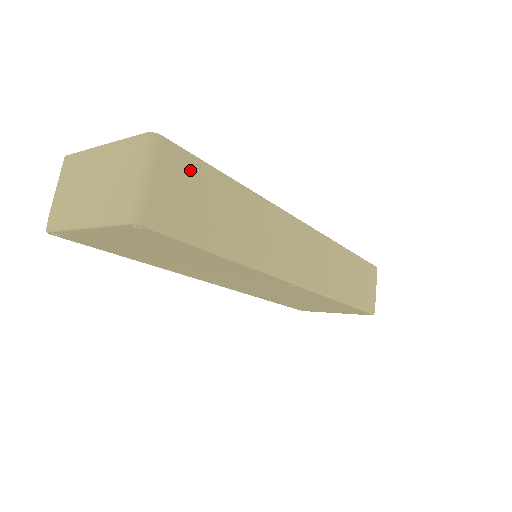
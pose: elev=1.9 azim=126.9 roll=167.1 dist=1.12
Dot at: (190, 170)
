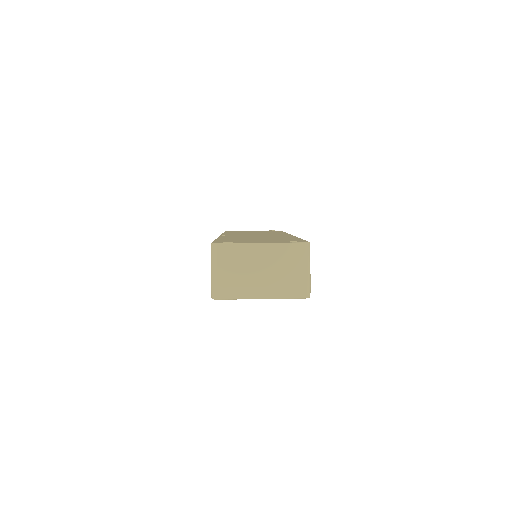
Dot at: occluded
